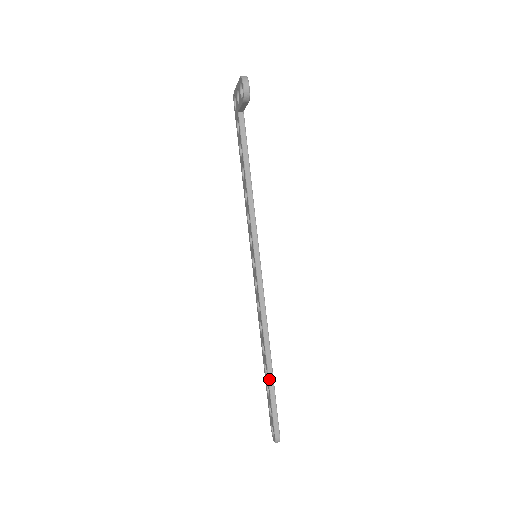
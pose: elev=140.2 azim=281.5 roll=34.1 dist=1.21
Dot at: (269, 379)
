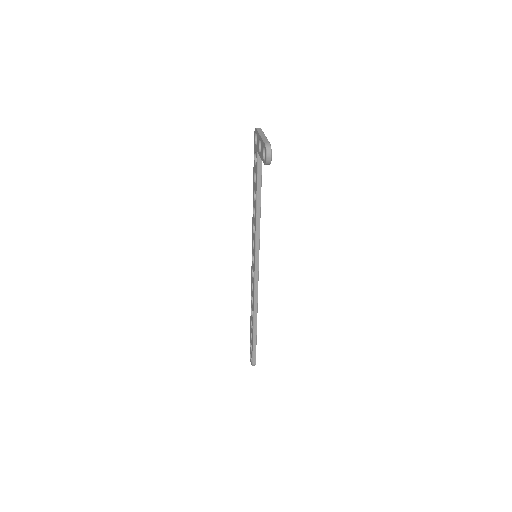
Dot at: (254, 333)
